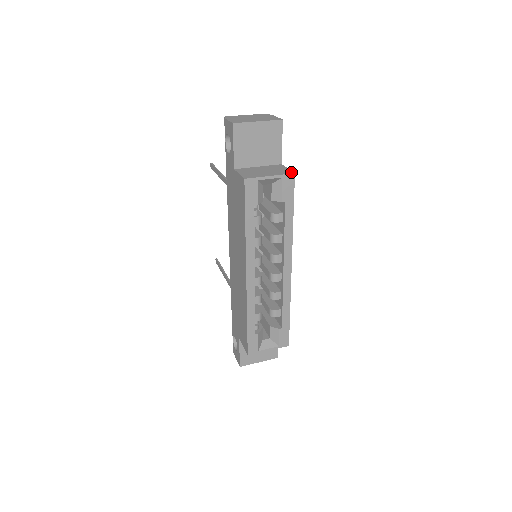
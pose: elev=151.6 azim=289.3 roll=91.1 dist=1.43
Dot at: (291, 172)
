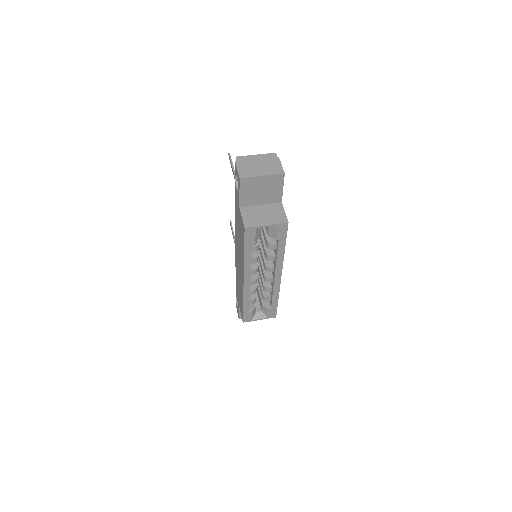
Dot at: (286, 220)
